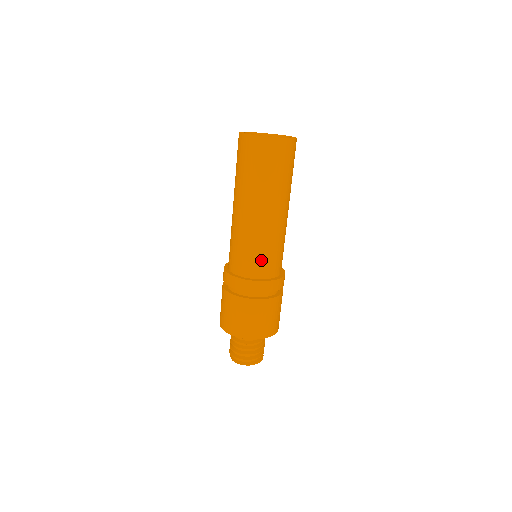
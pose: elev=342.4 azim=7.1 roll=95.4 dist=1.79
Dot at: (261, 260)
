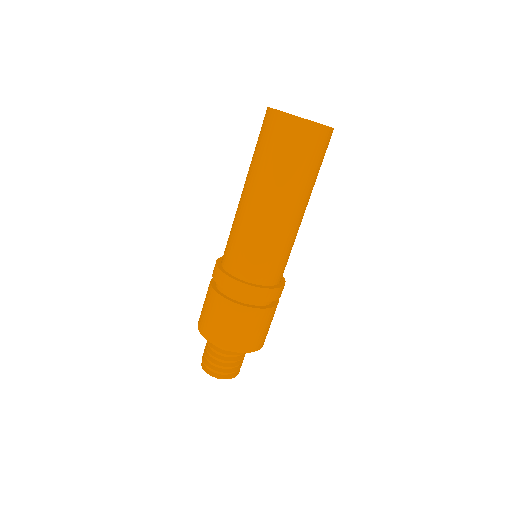
Dot at: (251, 259)
